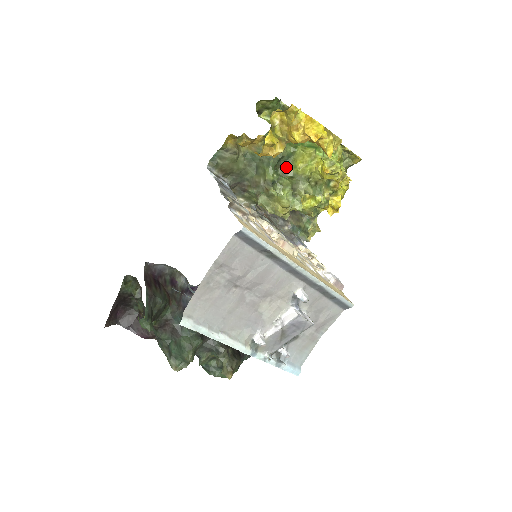
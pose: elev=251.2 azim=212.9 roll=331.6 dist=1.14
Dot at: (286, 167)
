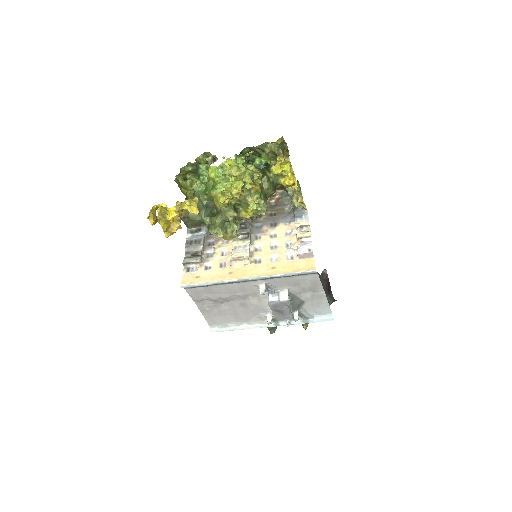
Dot at: (215, 206)
